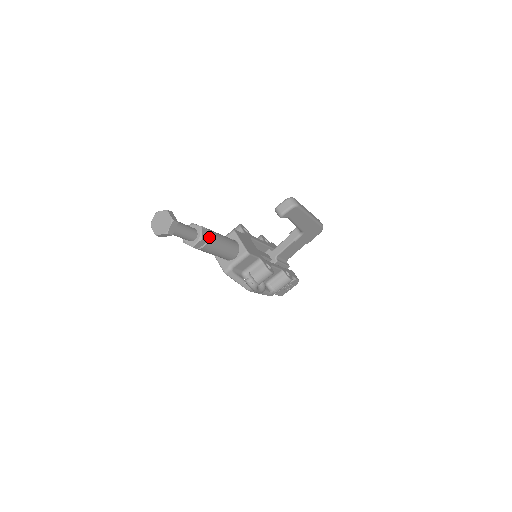
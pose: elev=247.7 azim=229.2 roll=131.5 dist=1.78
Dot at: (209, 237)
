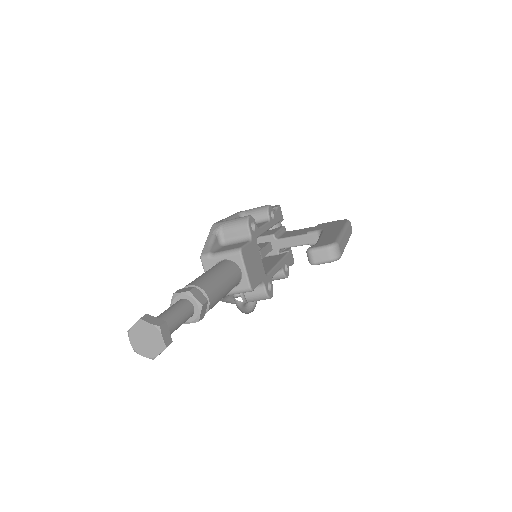
Dot at: (209, 308)
